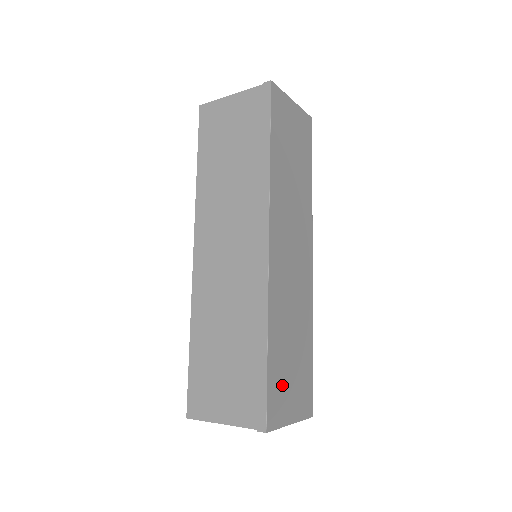
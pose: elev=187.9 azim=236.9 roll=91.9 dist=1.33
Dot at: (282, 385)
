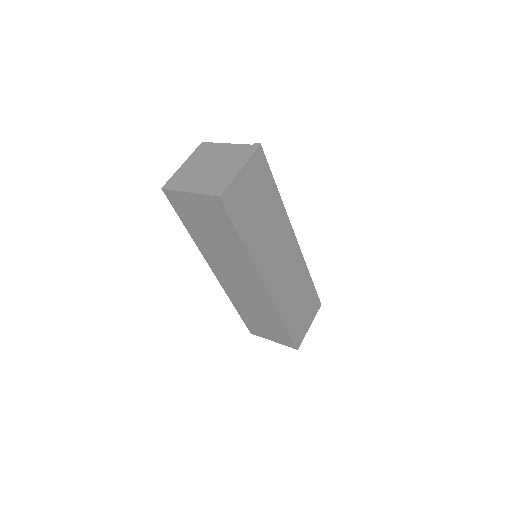
Dot at: (299, 323)
